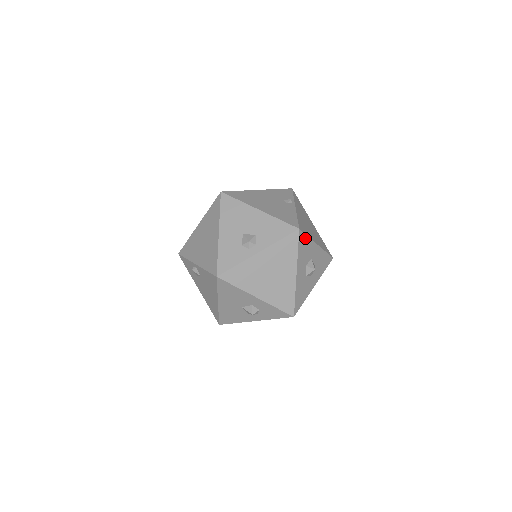
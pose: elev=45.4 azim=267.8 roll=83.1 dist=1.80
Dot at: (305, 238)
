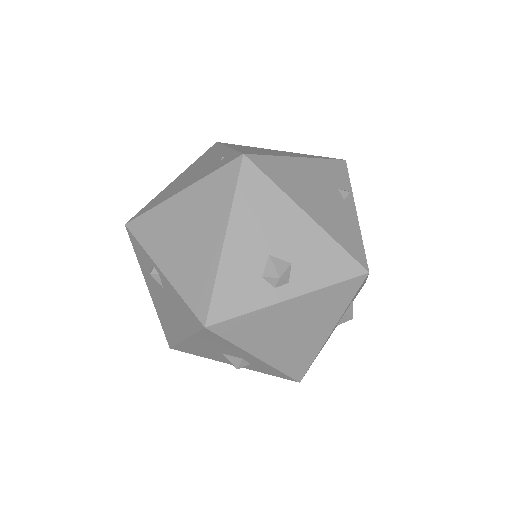
Dot at: (365, 279)
